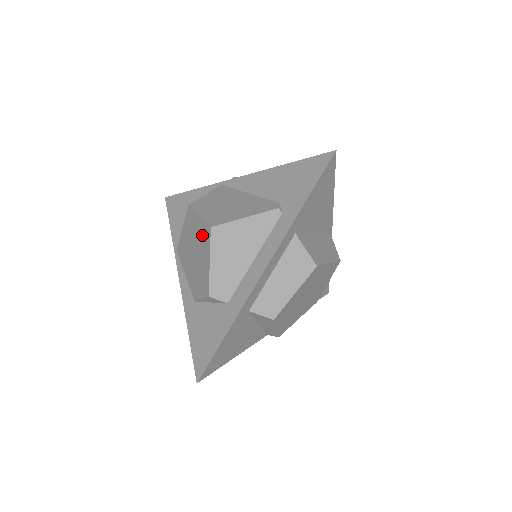
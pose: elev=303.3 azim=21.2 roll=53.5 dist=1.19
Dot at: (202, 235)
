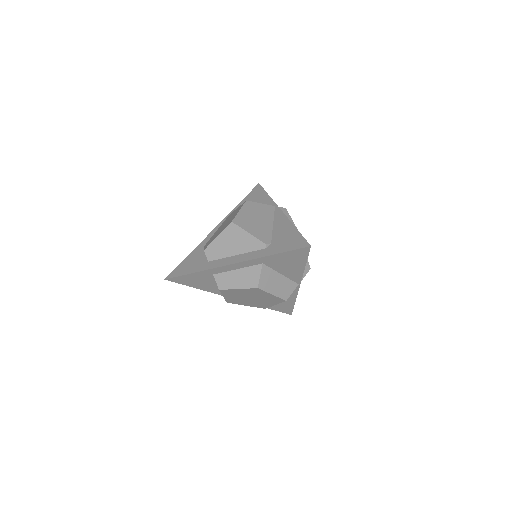
Dot at: (230, 221)
